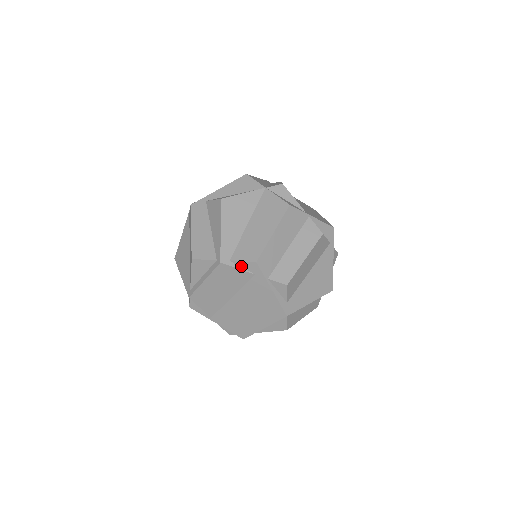
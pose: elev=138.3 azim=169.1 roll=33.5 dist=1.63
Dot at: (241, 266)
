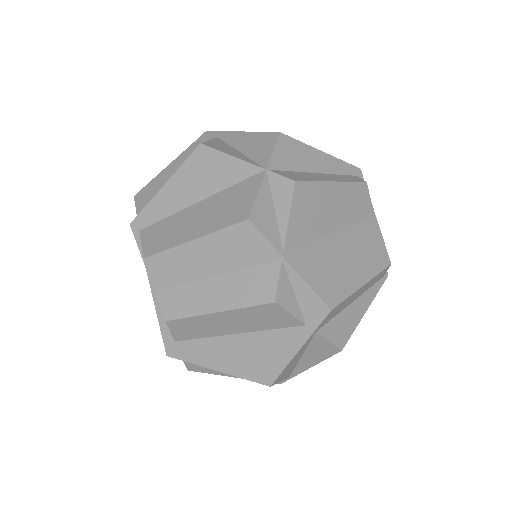
Dot at: occluded
